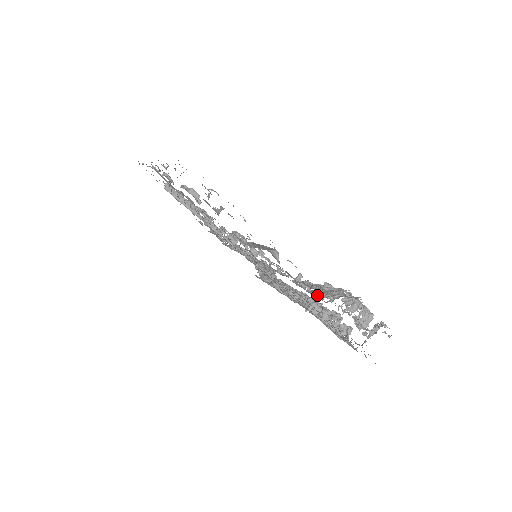
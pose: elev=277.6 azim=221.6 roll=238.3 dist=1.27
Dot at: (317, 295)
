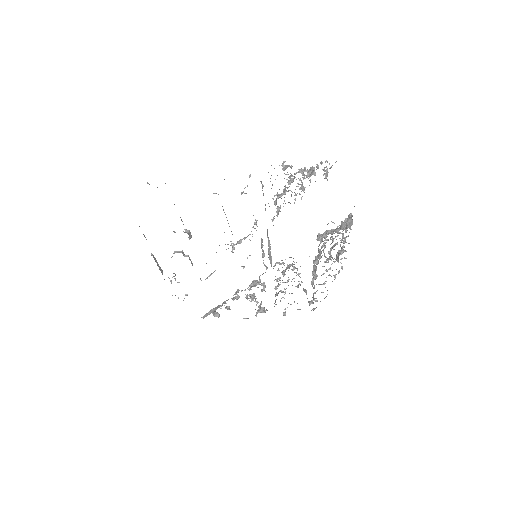
Dot at: occluded
